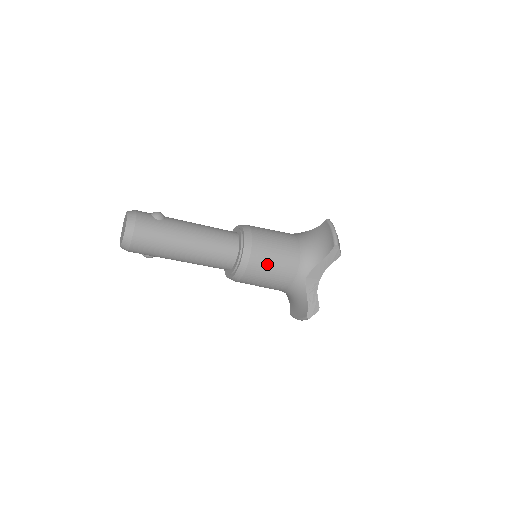
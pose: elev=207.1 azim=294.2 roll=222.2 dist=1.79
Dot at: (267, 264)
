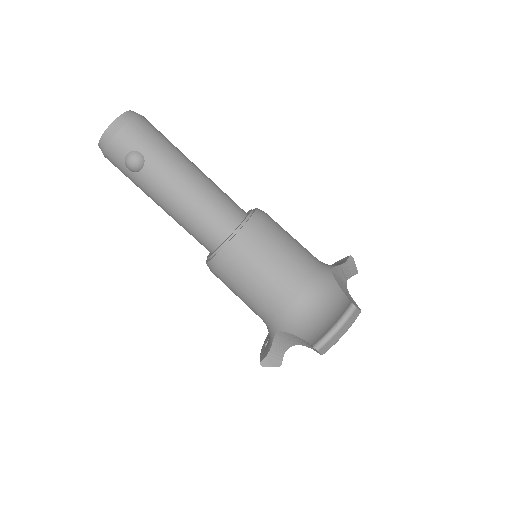
Dot at: (285, 231)
